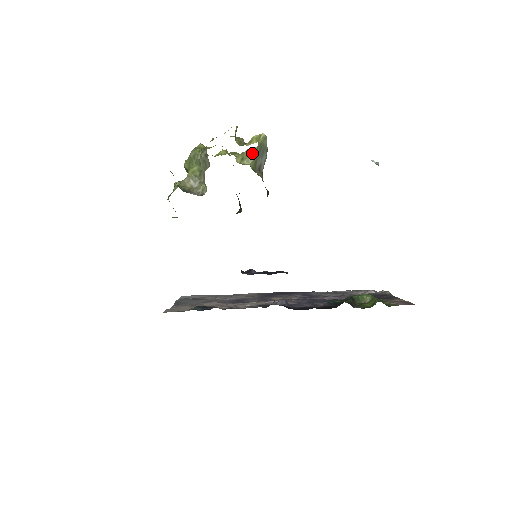
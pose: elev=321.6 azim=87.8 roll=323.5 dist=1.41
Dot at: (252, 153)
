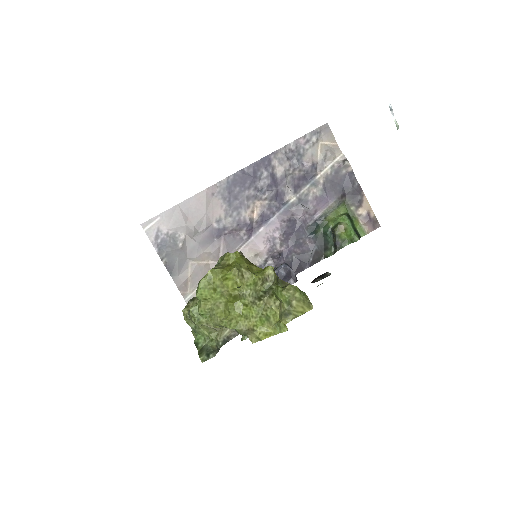
Dot at: occluded
